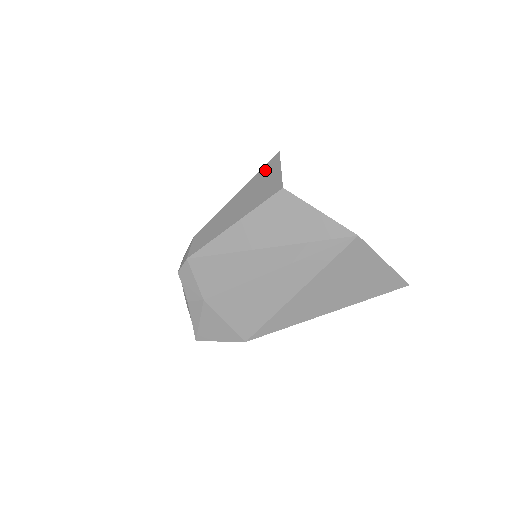
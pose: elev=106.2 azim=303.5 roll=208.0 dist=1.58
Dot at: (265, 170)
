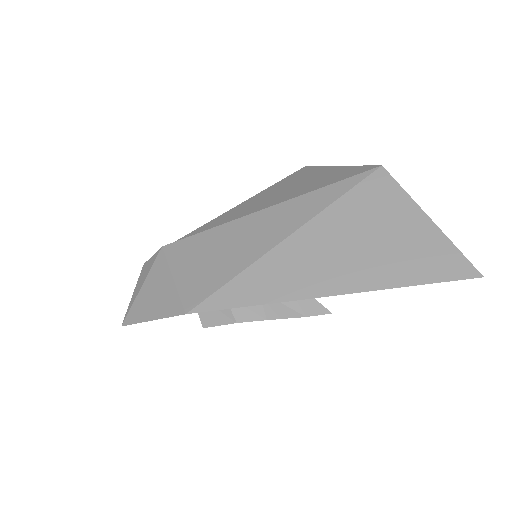
Dot at: occluded
